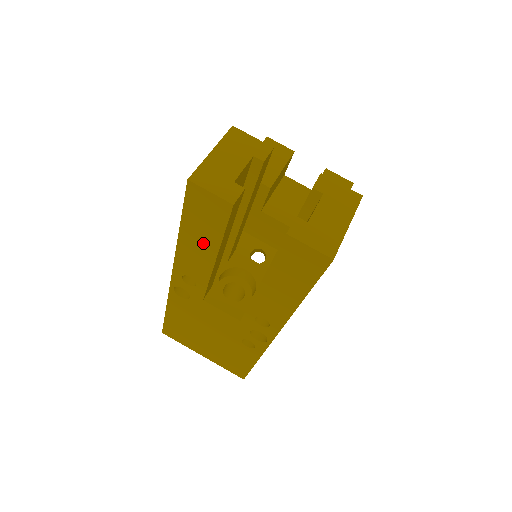
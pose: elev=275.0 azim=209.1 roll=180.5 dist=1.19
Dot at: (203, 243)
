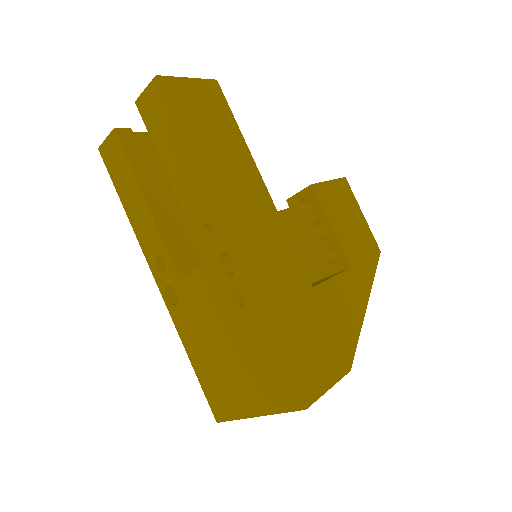
Dot at: (133, 196)
